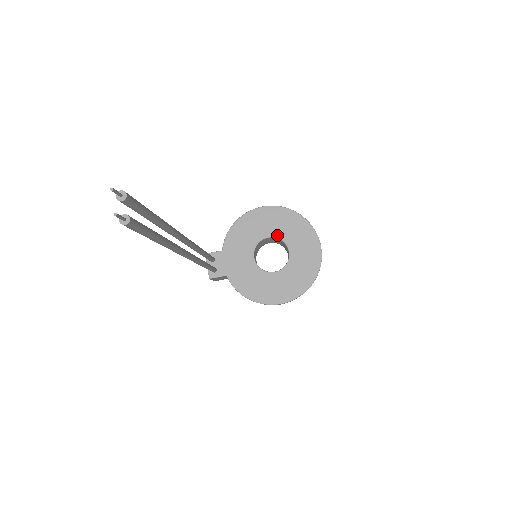
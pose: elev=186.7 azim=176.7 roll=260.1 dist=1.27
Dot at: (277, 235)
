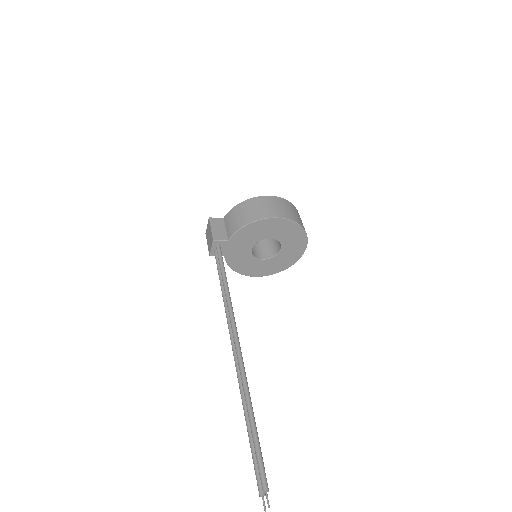
Dot at: (278, 238)
